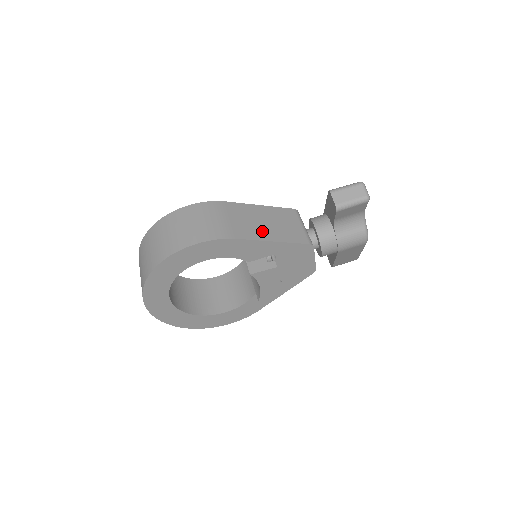
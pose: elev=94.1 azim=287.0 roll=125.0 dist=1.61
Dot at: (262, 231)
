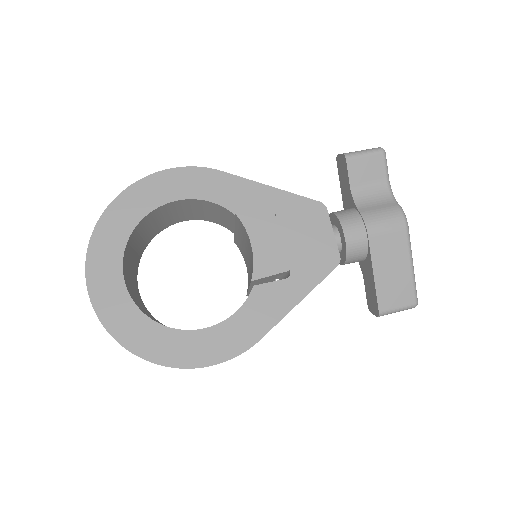
Dot at: occluded
